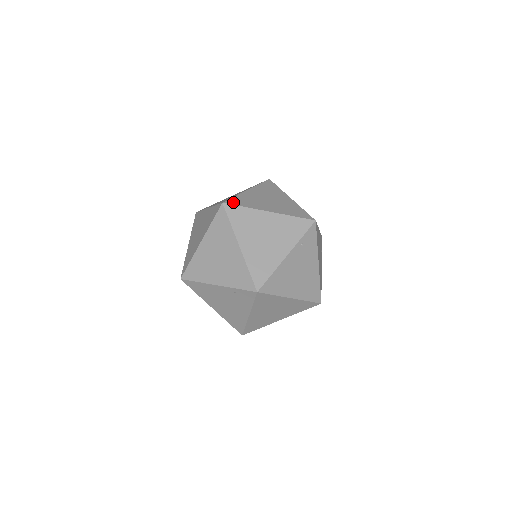
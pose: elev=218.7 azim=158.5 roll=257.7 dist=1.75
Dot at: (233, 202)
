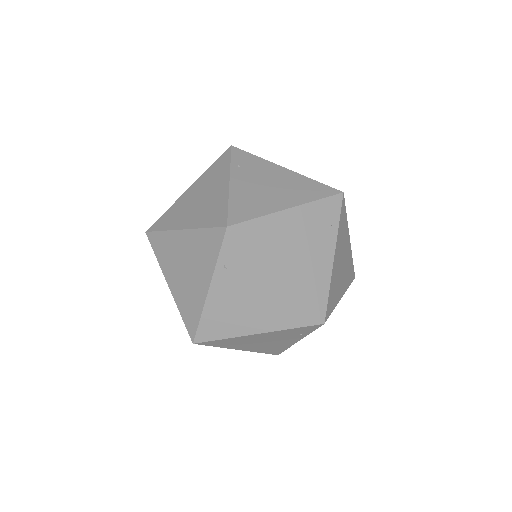
Dot at: (156, 226)
